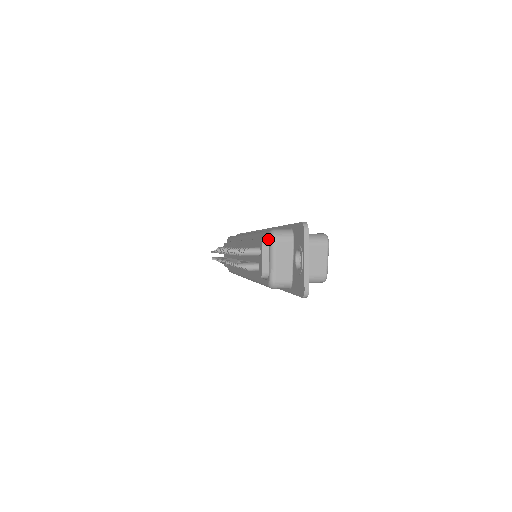
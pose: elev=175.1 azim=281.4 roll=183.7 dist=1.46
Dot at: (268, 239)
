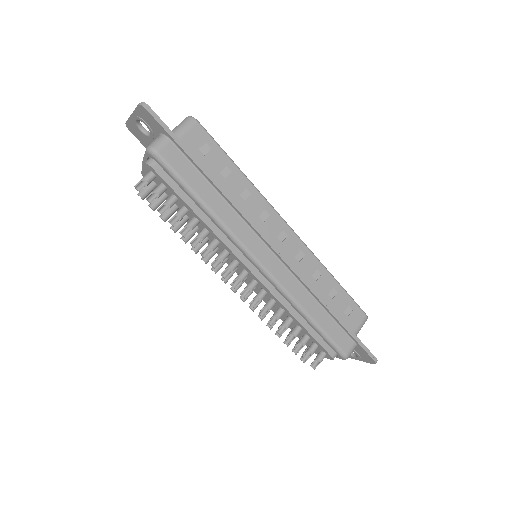
Dot at: (338, 356)
